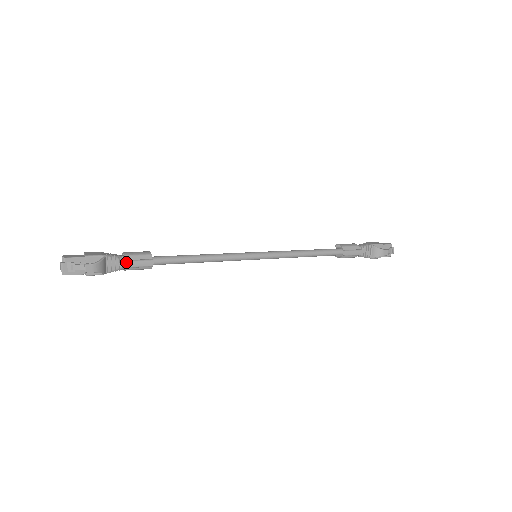
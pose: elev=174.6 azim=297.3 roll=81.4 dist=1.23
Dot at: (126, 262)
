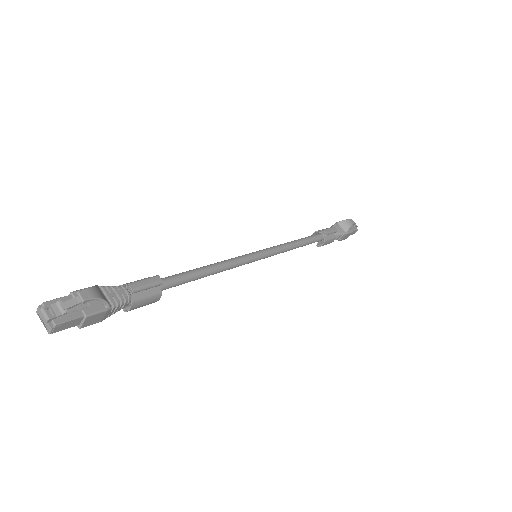
Dot at: (128, 284)
